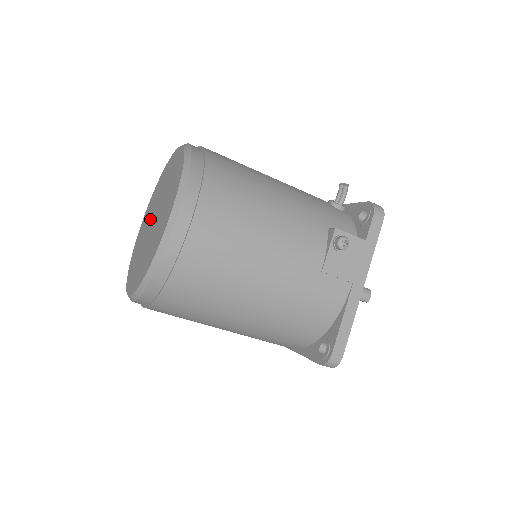
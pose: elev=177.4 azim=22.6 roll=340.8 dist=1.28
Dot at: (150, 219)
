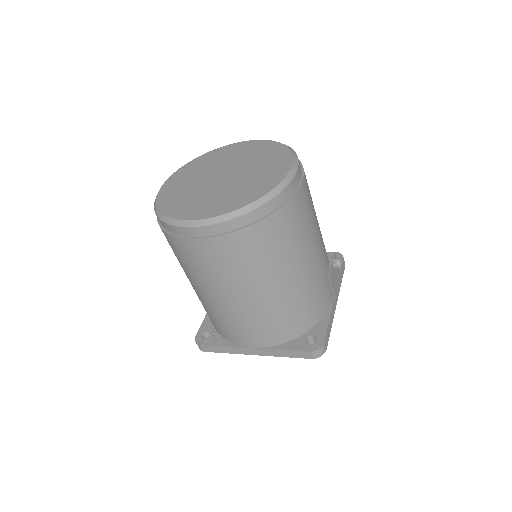
Dot at: (207, 177)
